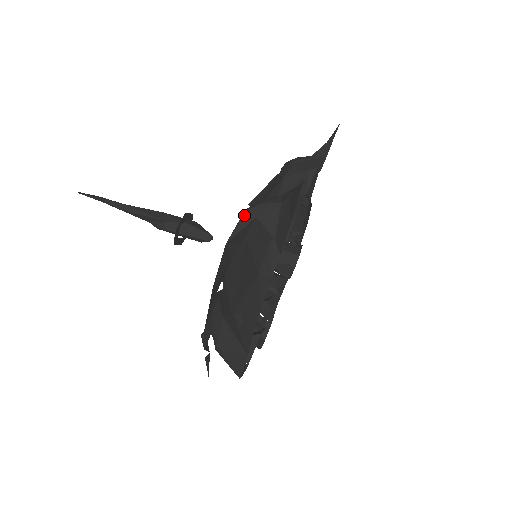
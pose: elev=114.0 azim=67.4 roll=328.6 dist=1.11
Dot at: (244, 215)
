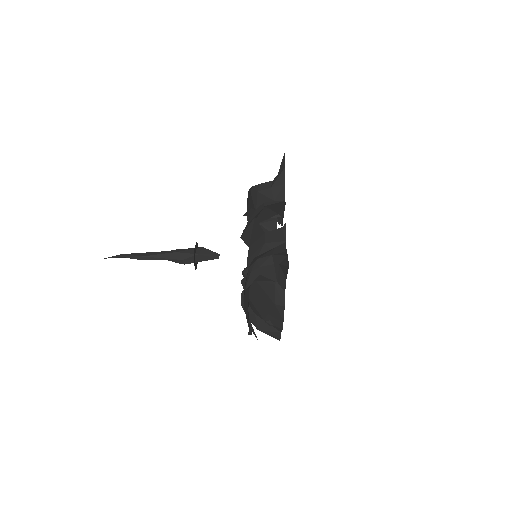
Dot at: (251, 275)
